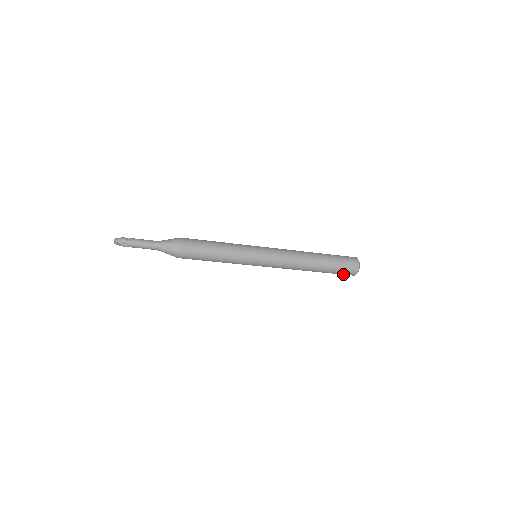
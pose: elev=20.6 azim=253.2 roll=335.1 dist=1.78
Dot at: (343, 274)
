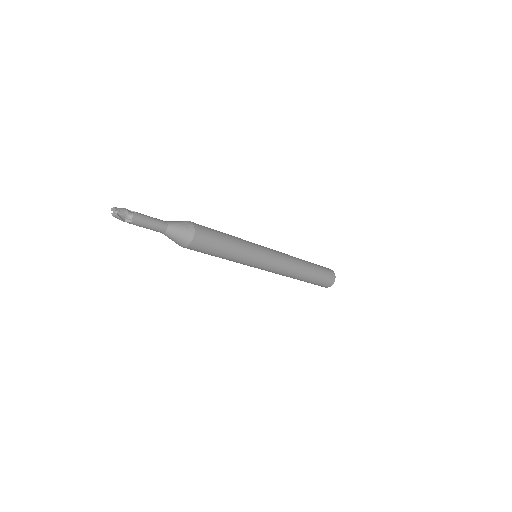
Dot at: (318, 285)
